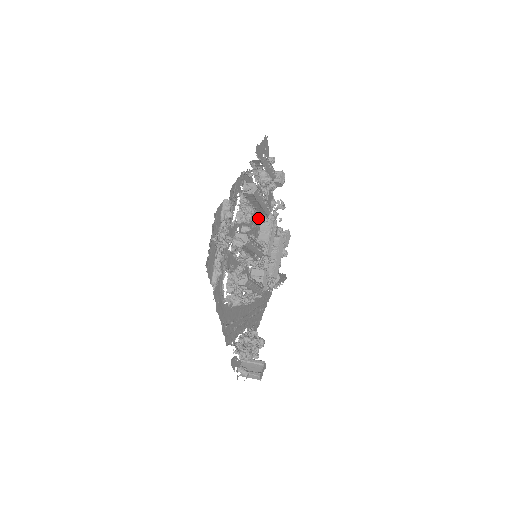
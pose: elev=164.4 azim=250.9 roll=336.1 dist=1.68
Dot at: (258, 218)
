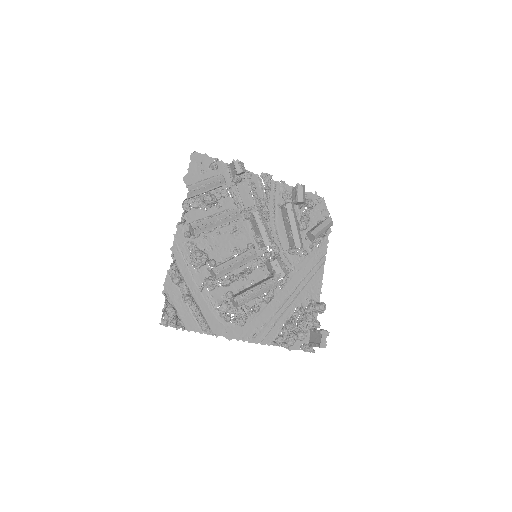
Dot at: (240, 220)
